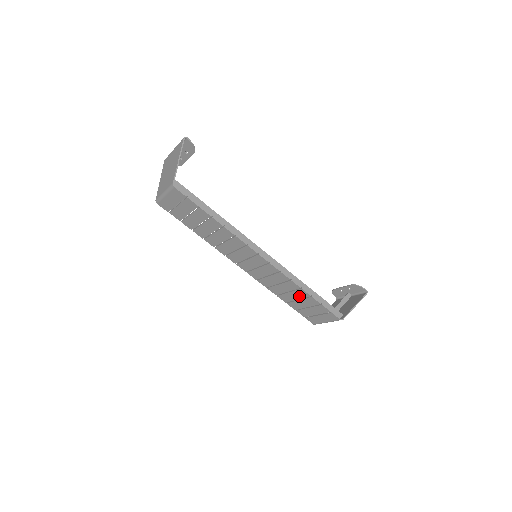
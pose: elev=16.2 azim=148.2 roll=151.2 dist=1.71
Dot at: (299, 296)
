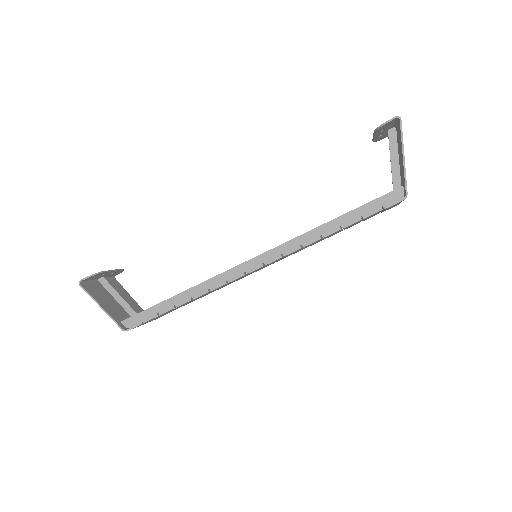
Dot at: (336, 232)
